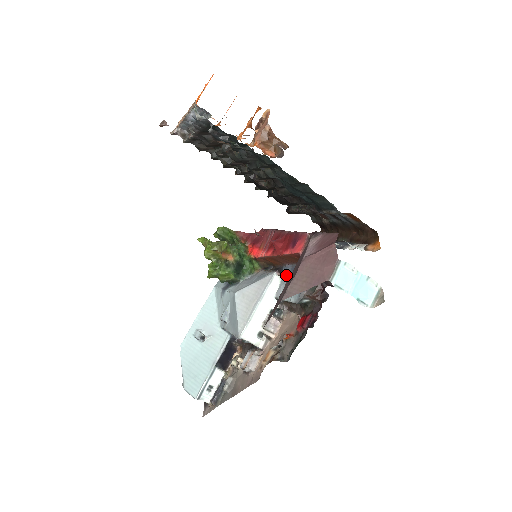
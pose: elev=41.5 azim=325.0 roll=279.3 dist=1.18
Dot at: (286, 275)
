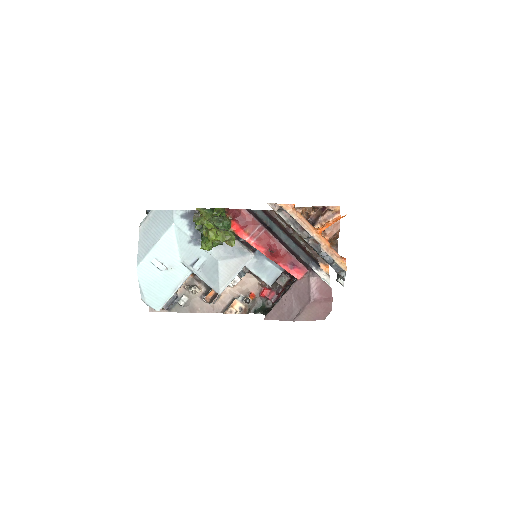
Dot at: (259, 257)
